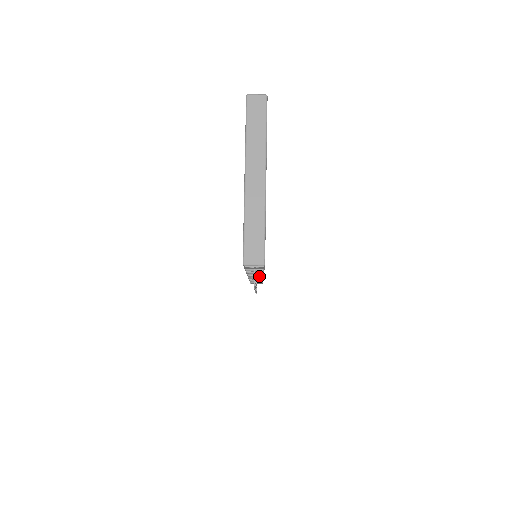
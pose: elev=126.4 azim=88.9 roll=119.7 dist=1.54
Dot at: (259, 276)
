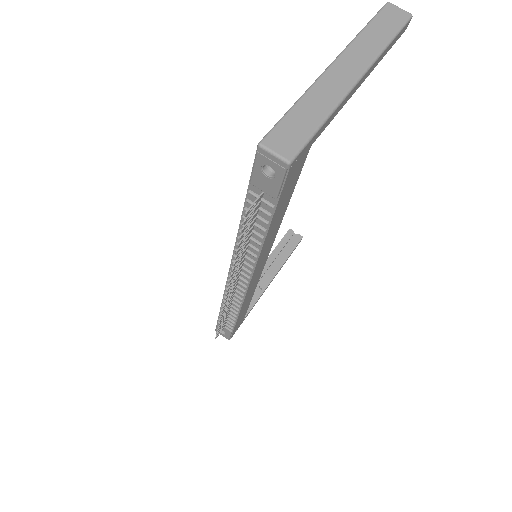
Dot at: (246, 270)
